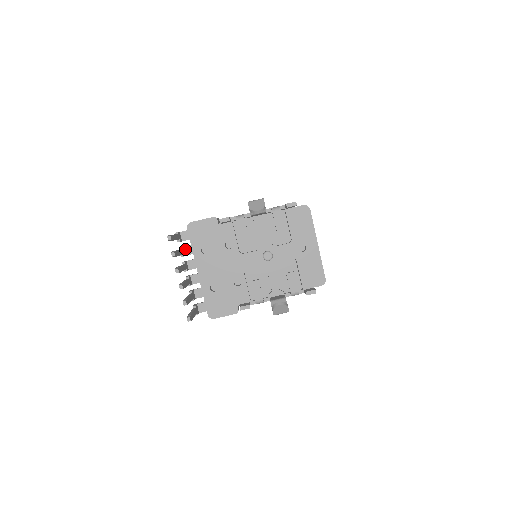
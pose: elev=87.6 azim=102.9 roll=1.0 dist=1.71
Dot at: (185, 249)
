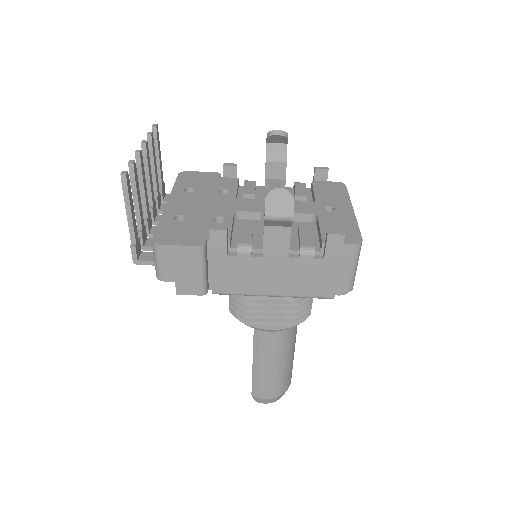
Dot at: (162, 206)
